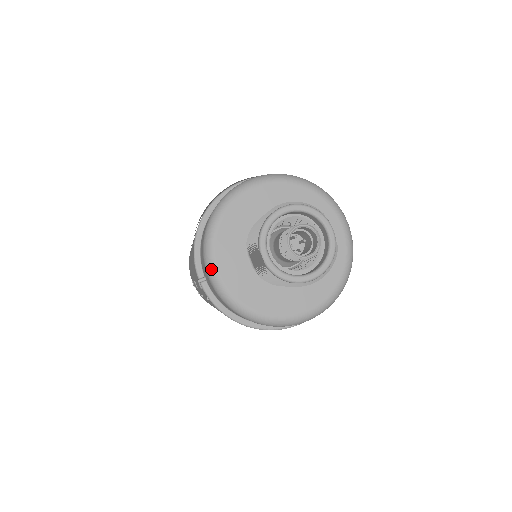
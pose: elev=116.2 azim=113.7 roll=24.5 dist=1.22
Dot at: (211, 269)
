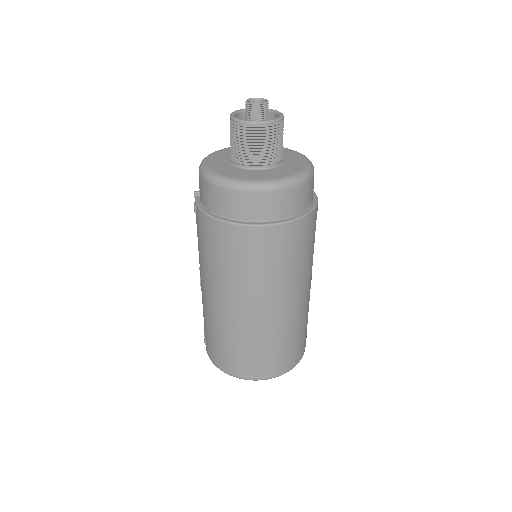
Dot at: (203, 160)
